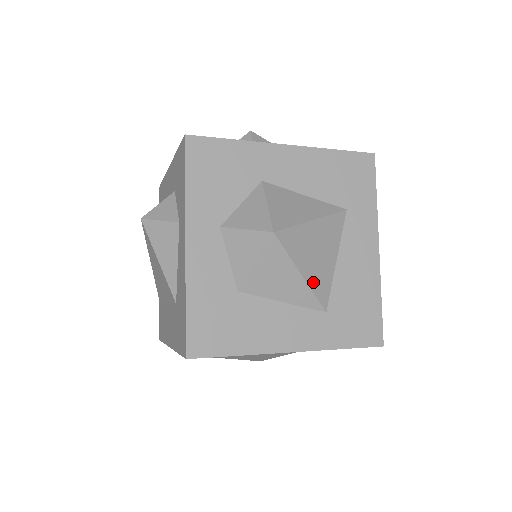
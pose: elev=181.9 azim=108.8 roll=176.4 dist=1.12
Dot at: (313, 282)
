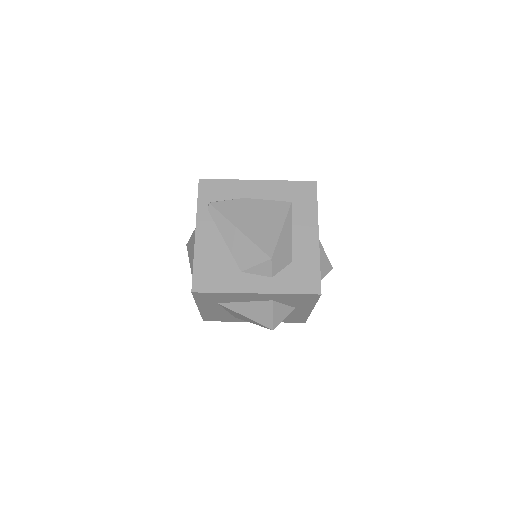
Dot at: occluded
